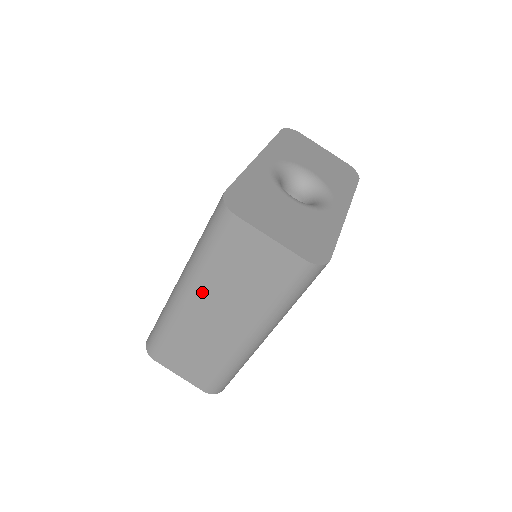
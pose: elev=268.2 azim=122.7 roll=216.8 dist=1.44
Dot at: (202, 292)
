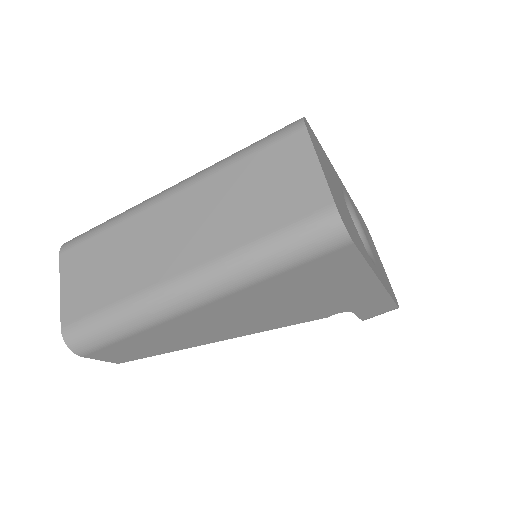
Dot at: (193, 194)
